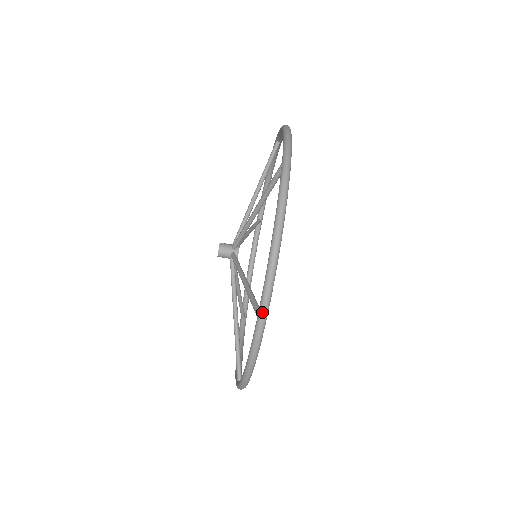
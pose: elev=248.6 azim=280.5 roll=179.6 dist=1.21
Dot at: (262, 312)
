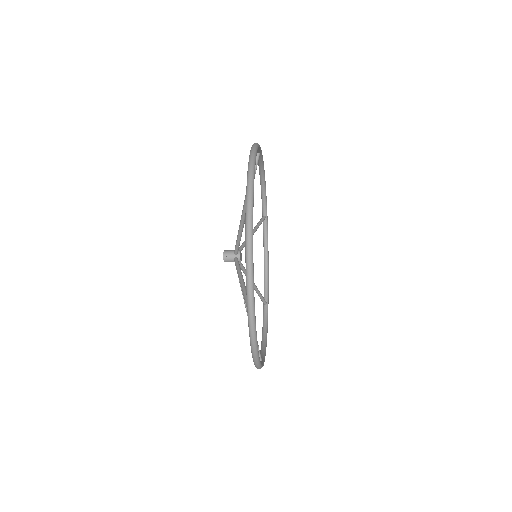
Dot at: occluded
